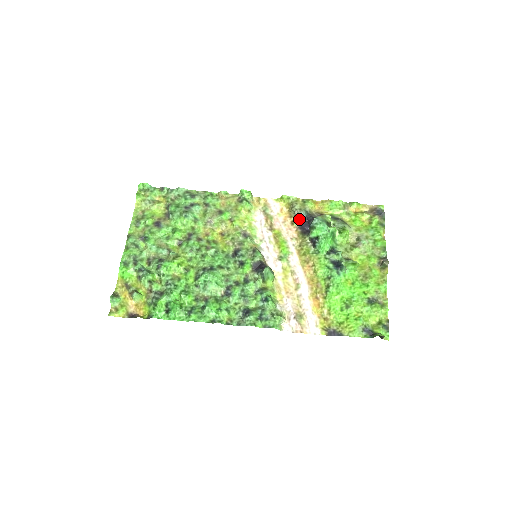
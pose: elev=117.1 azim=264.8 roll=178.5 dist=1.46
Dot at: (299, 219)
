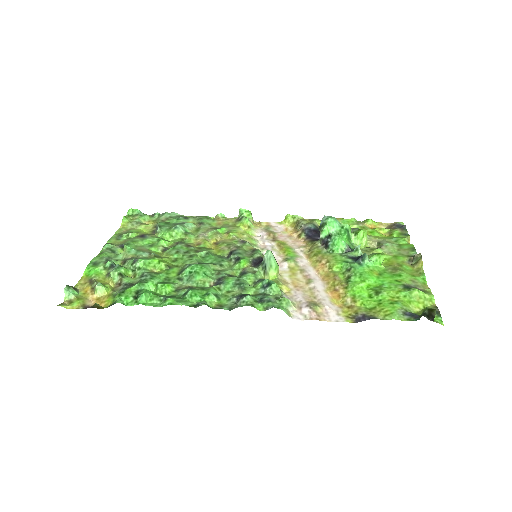
Dot at: (307, 231)
